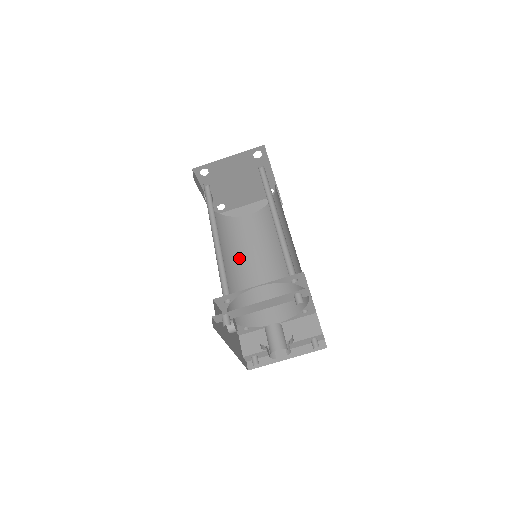
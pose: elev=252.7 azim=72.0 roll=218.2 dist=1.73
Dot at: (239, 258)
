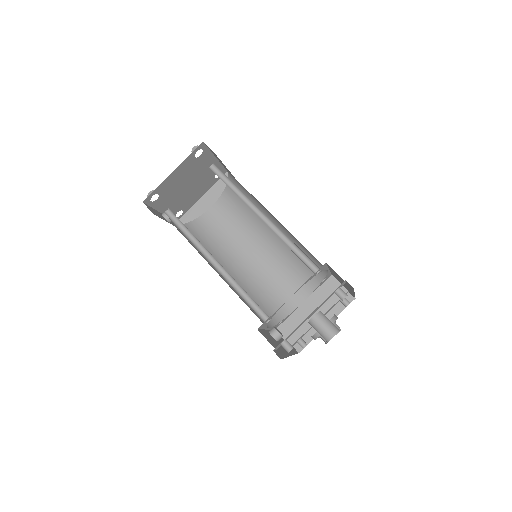
Dot at: (231, 258)
